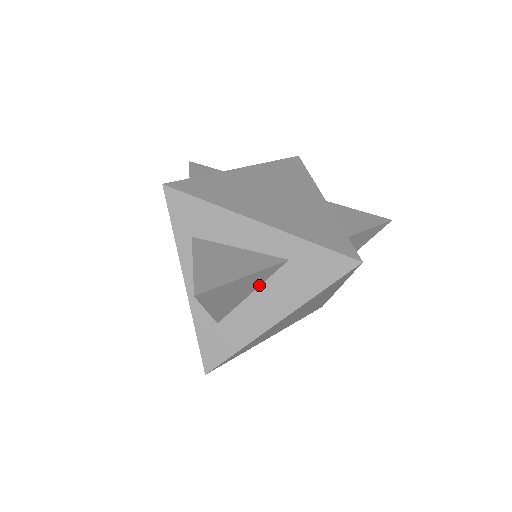
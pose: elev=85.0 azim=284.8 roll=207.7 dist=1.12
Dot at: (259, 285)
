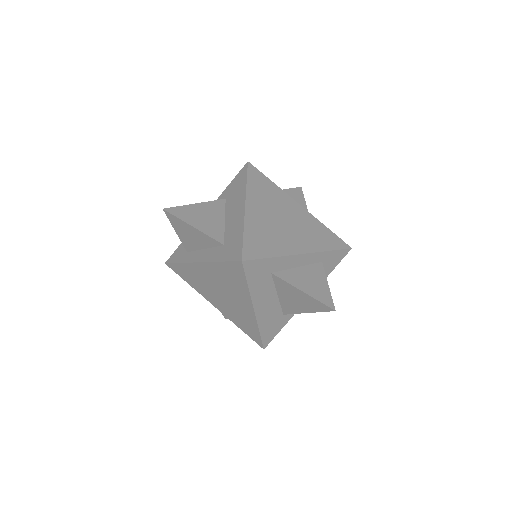
Dot at: (224, 215)
